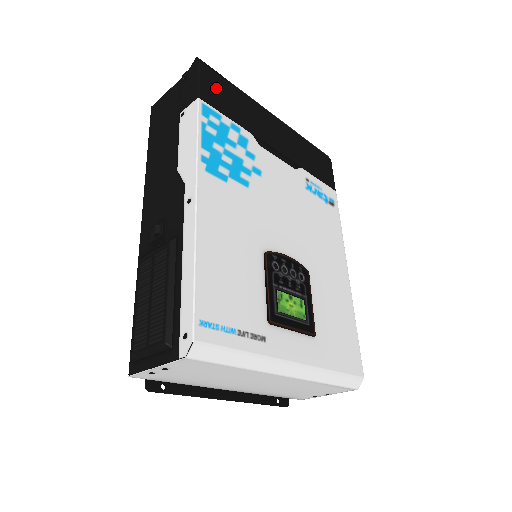
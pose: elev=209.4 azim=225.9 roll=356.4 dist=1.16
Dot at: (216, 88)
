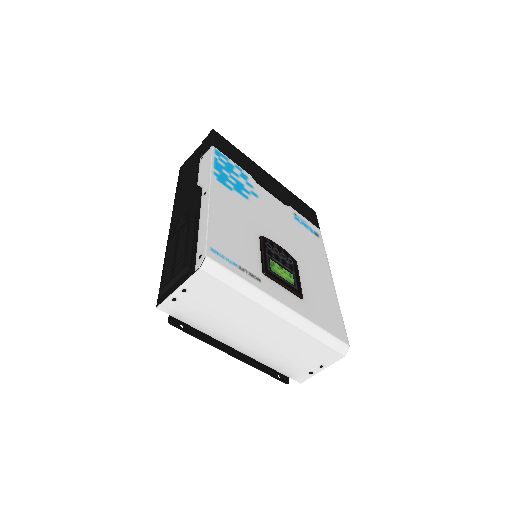
Dot at: (225, 145)
